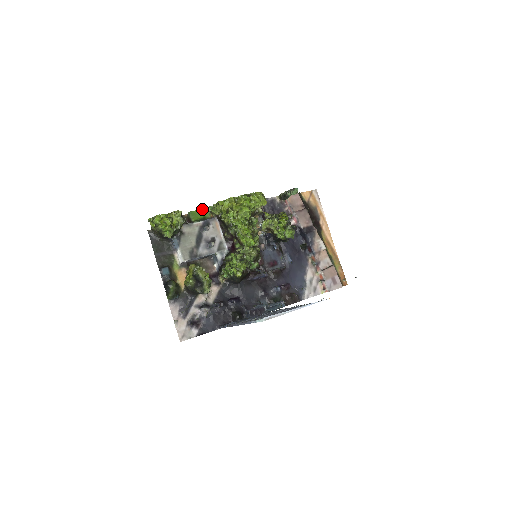
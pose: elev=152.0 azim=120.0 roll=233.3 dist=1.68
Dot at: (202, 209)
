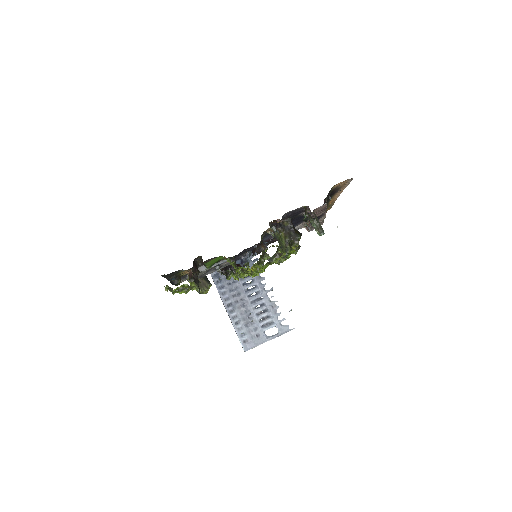
Dot at: (218, 257)
